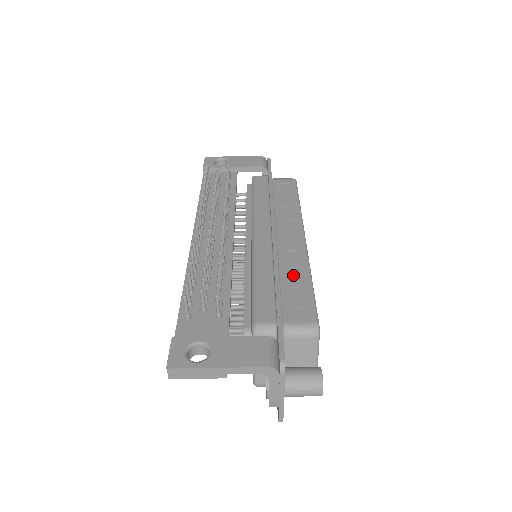
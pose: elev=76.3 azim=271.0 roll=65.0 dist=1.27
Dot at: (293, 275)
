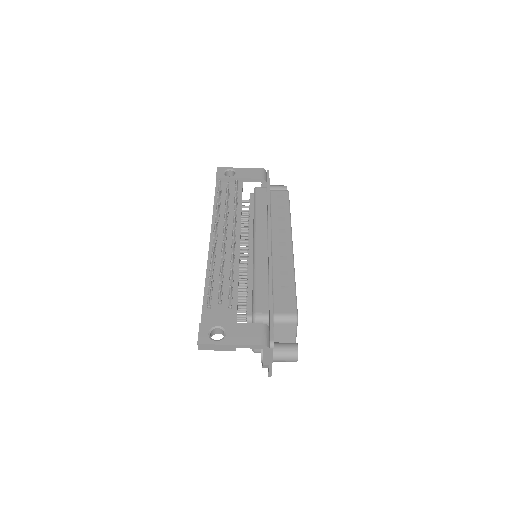
Dot at: (282, 277)
